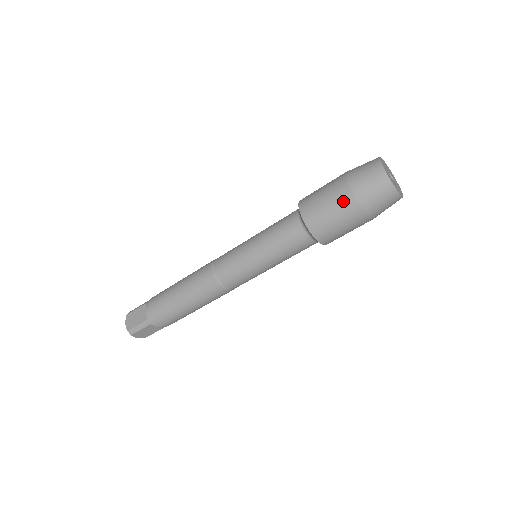
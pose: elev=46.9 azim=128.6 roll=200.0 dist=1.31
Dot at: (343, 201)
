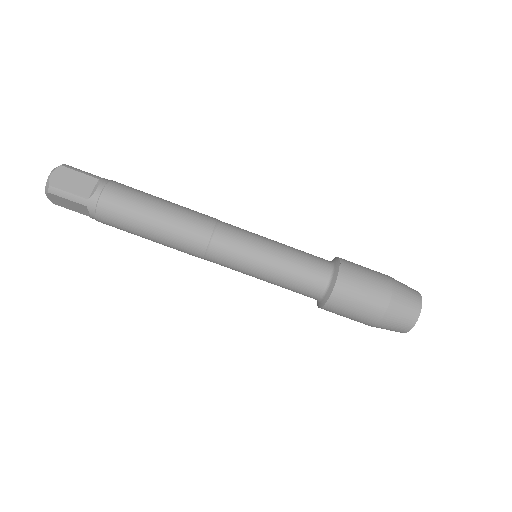
Dot at: (377, 302)
